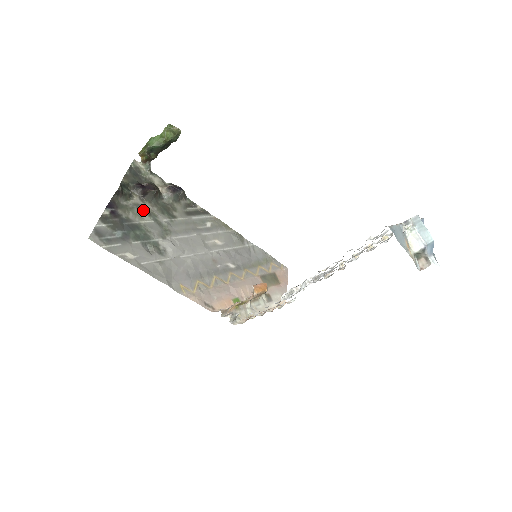
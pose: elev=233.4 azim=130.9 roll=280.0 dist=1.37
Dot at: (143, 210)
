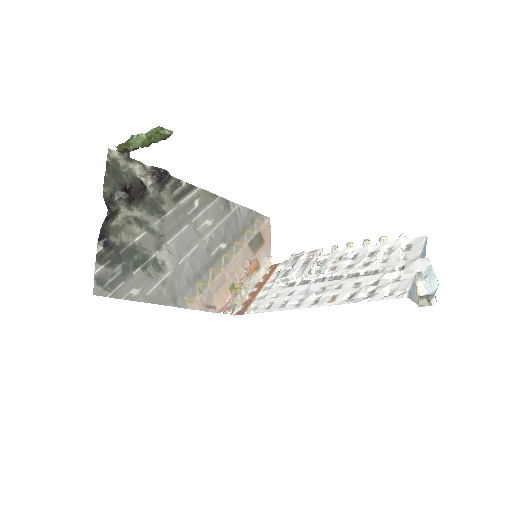
Dot at: (133, 222)
